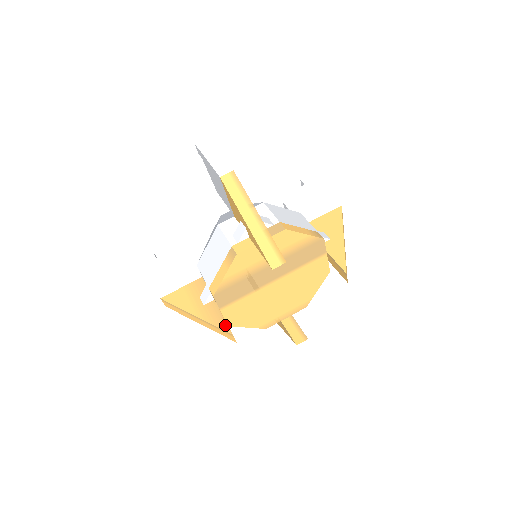
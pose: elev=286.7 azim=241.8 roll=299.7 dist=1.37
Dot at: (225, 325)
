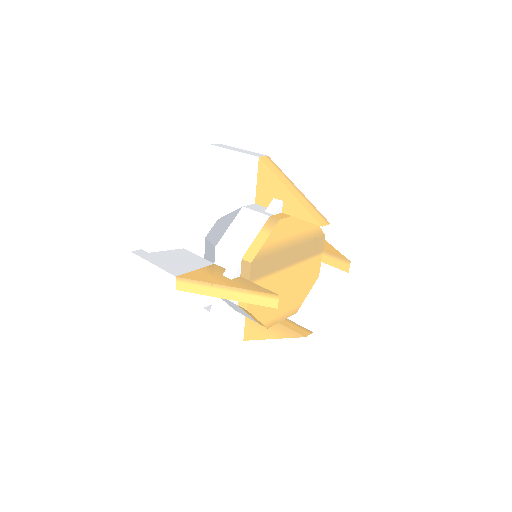
Dot at: (266, 290)
